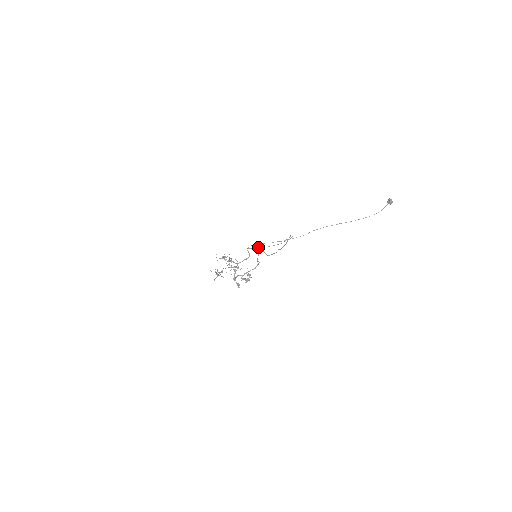
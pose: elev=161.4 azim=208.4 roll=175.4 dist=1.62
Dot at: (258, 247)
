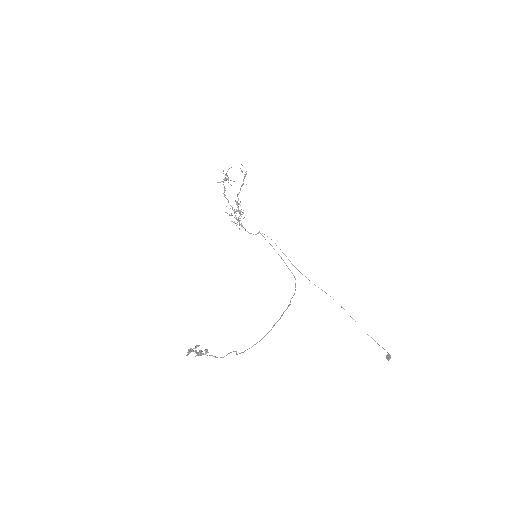
Dot at: occluded
